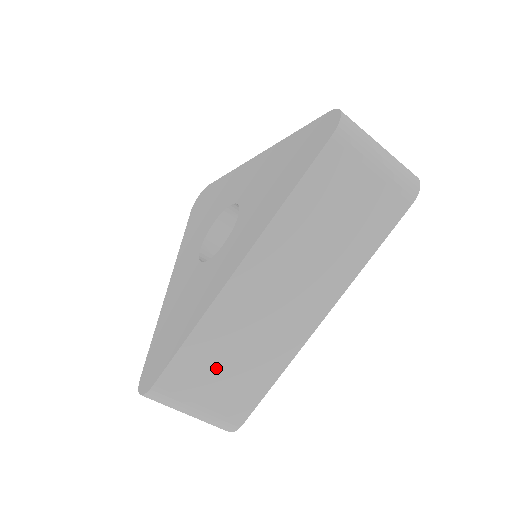
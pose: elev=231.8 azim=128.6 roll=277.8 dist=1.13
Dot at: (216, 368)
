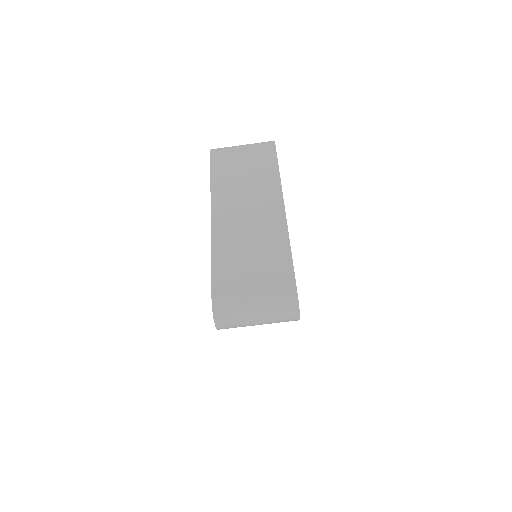
Dot at: (244, 266)
